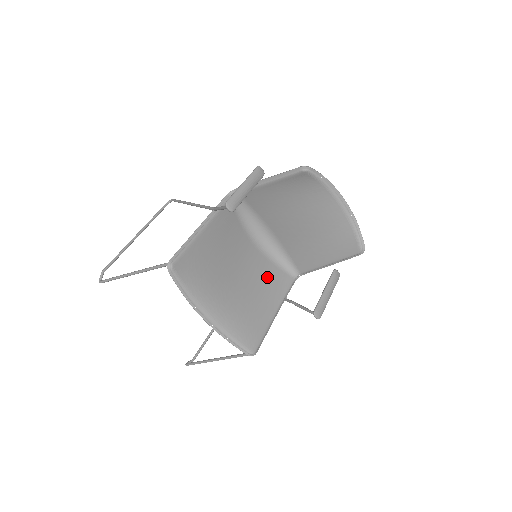
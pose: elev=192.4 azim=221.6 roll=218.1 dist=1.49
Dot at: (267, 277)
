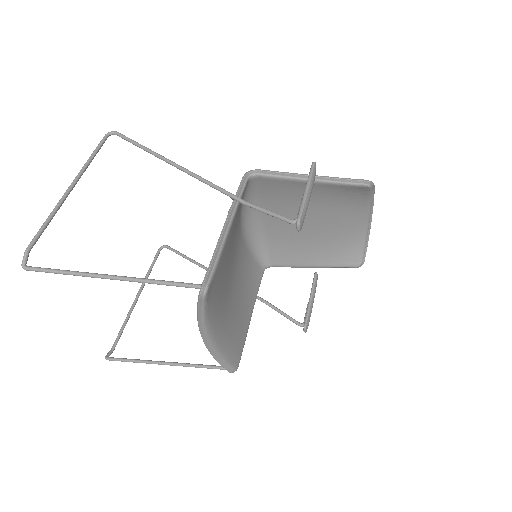
Dot at: (247, 273)
